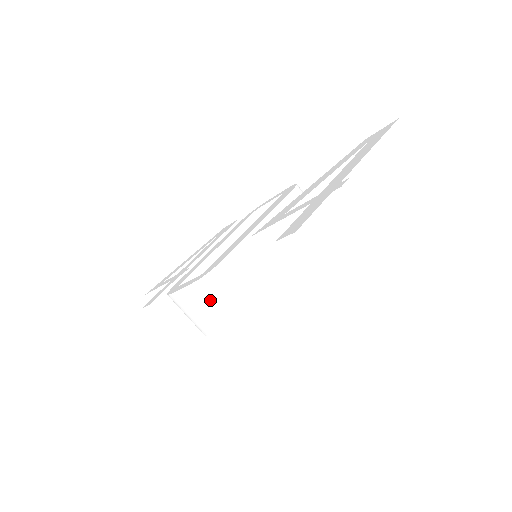
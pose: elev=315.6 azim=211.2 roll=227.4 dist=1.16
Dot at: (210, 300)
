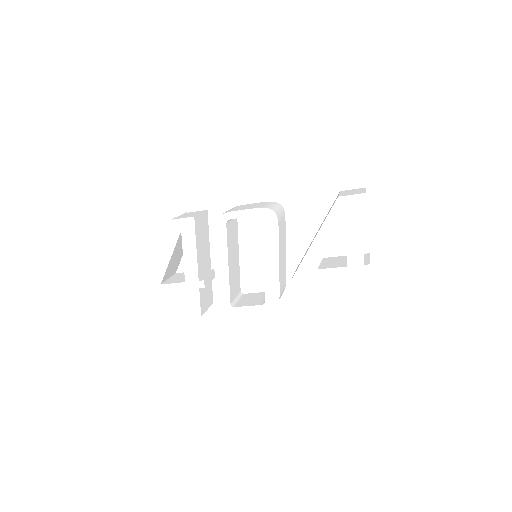
Dot at: occluded
